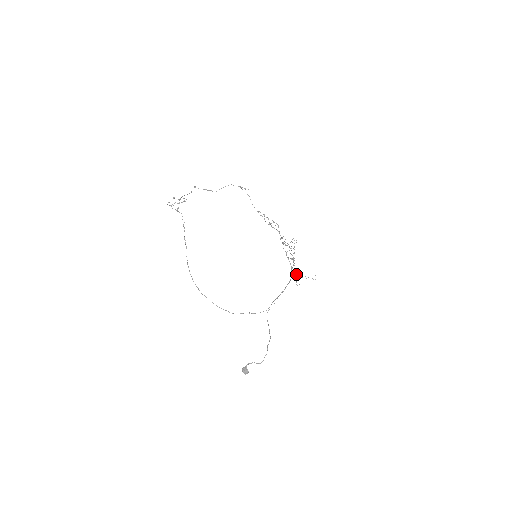
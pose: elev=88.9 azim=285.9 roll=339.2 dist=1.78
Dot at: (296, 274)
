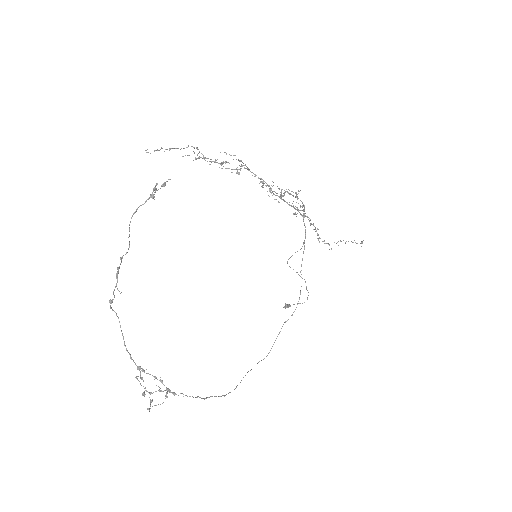
Dot at: occluded
